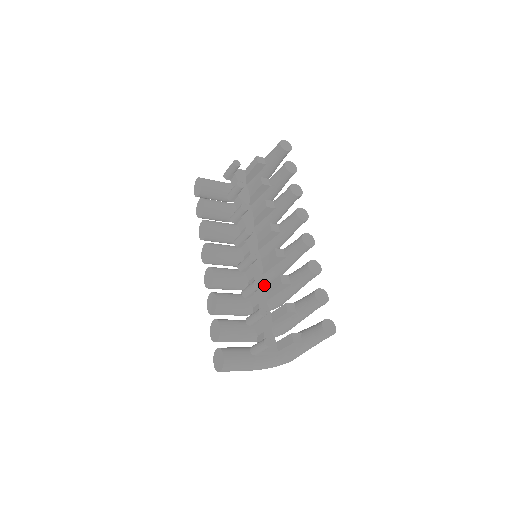
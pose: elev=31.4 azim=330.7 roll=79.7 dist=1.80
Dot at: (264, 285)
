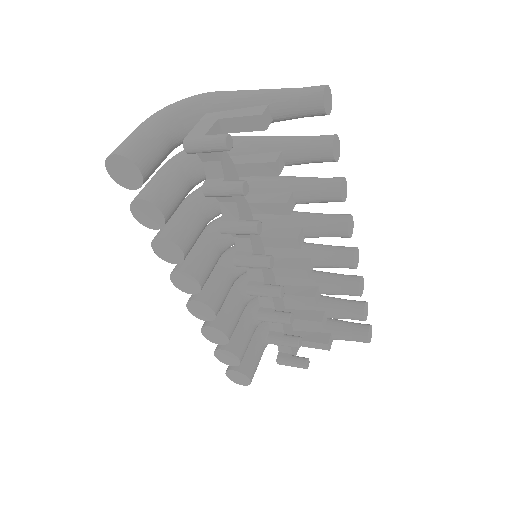
Dot at: occluded
